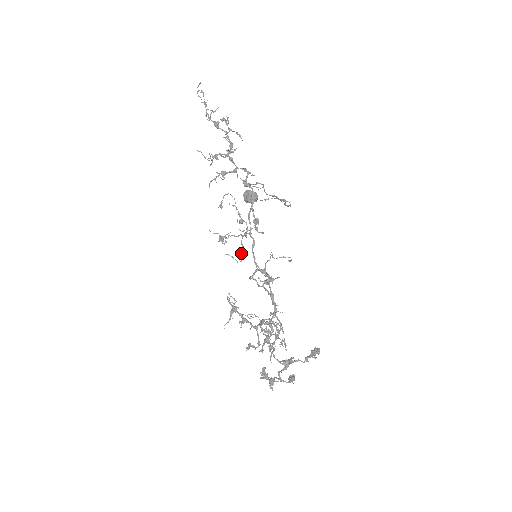
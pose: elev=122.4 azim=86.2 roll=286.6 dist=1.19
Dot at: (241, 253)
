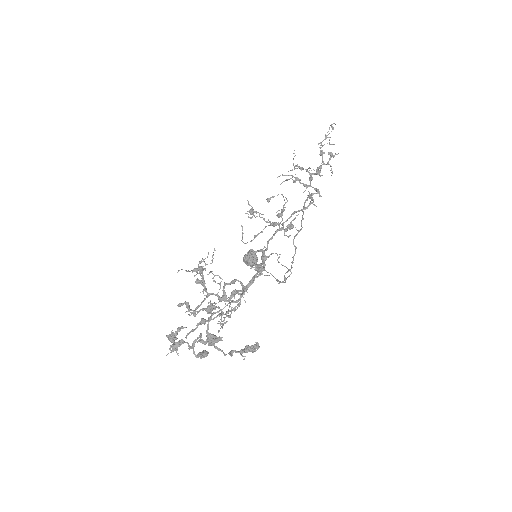
Dot at: (254, 236)
